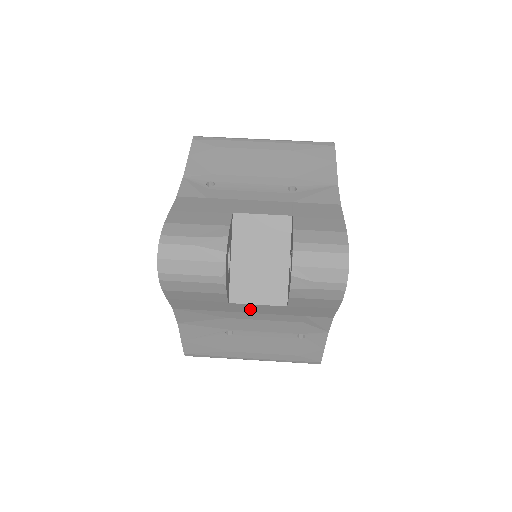
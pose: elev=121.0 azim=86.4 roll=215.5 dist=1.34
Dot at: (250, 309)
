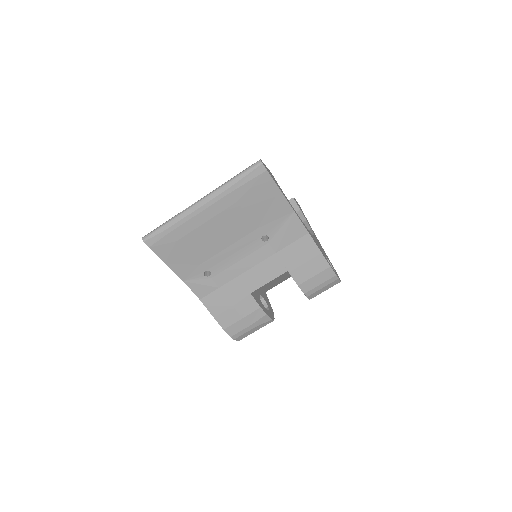
Dot at: occluded
